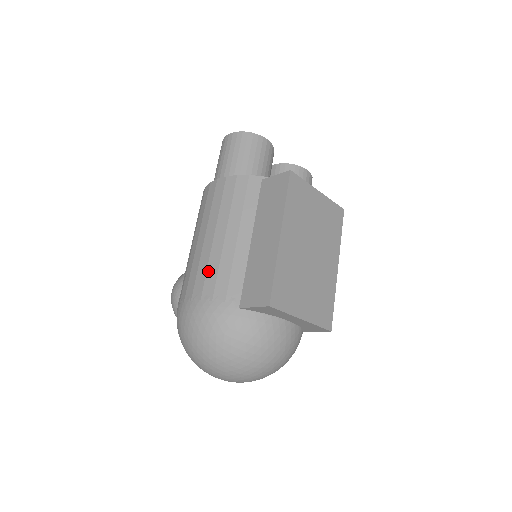
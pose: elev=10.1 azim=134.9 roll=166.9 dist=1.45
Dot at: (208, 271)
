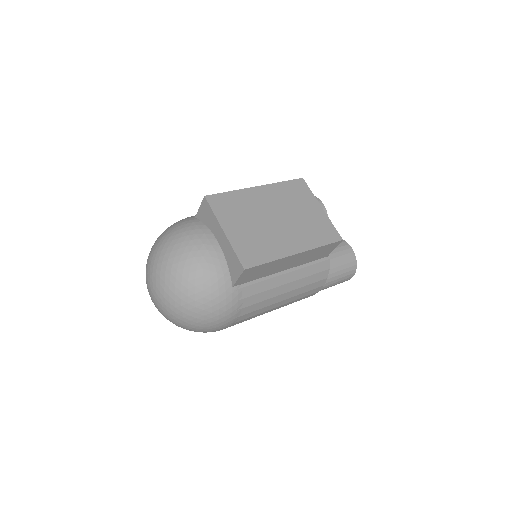
Dot at: occluded
